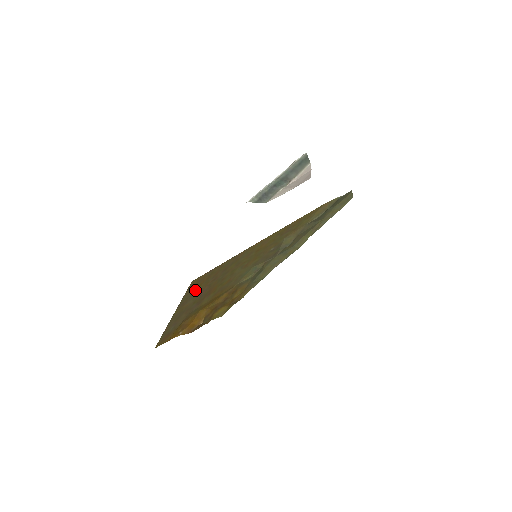
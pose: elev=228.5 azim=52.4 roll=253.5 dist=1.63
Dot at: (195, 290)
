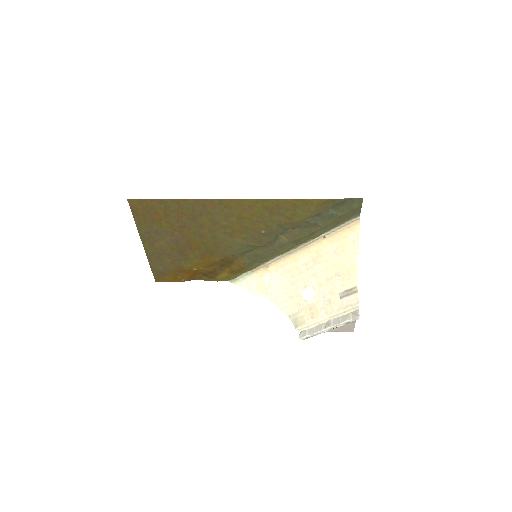
Dot at: (155, 227)
